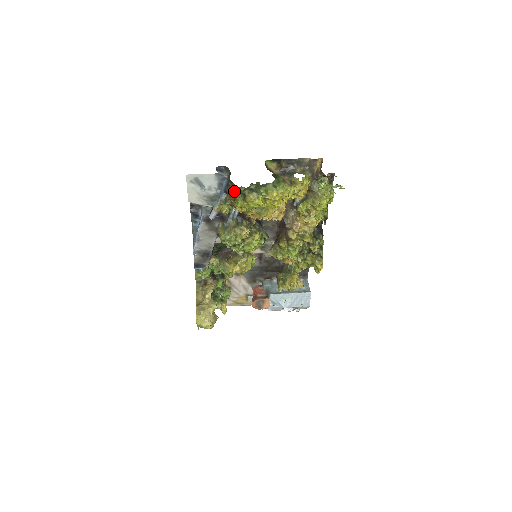
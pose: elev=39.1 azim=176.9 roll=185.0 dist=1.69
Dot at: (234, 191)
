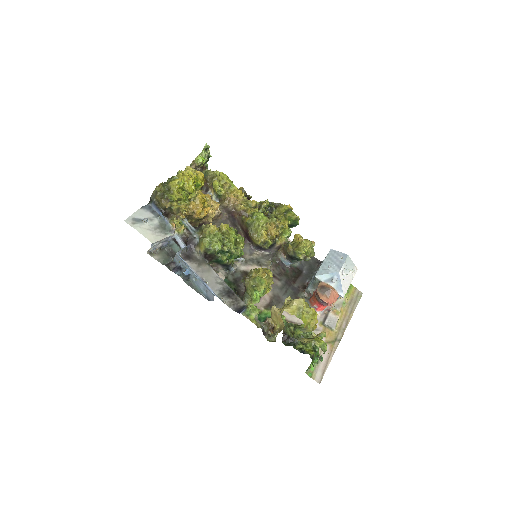
Dot at: (161, 196)
